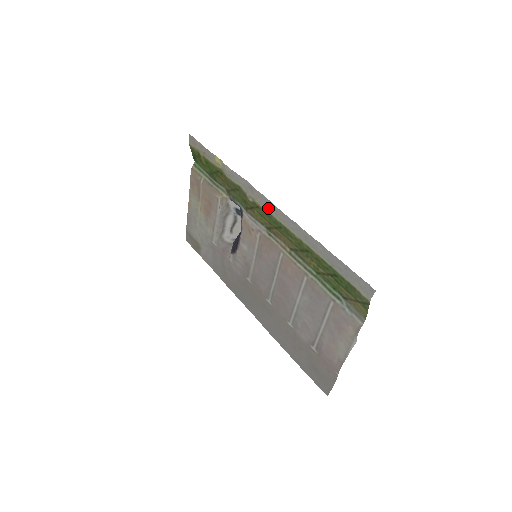
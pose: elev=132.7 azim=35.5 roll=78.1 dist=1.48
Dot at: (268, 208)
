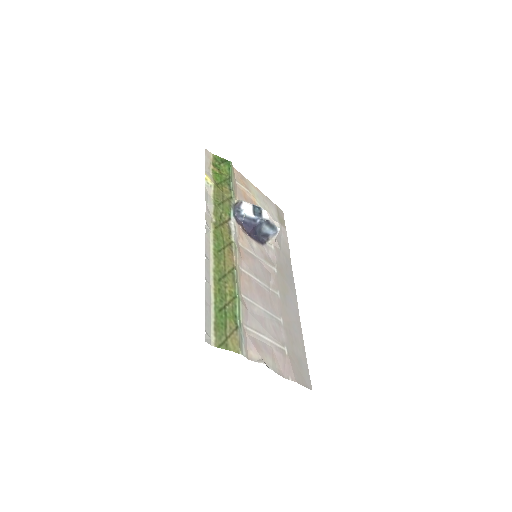
Dot at: (209, 234)
